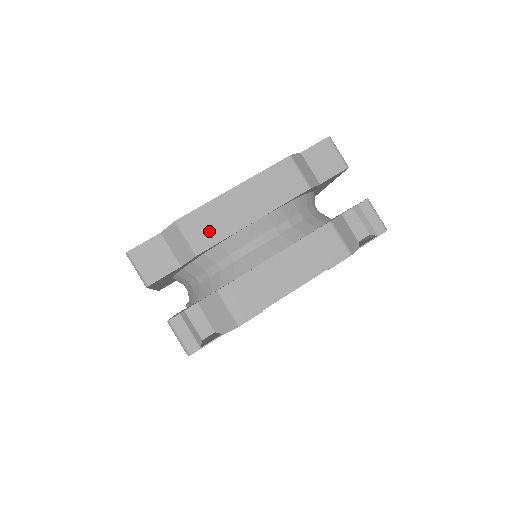
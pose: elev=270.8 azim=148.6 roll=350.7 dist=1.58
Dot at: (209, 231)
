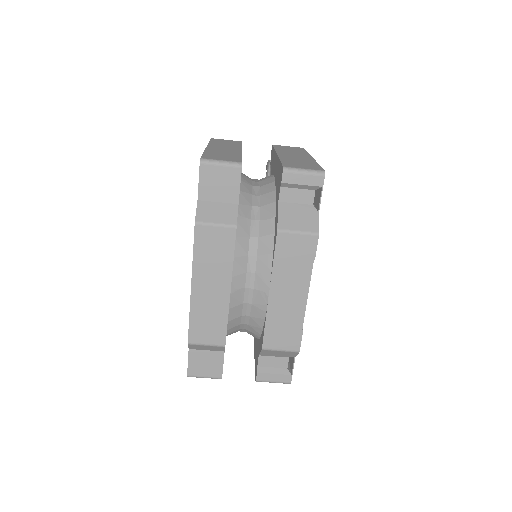
Dot at: (213, 327)
